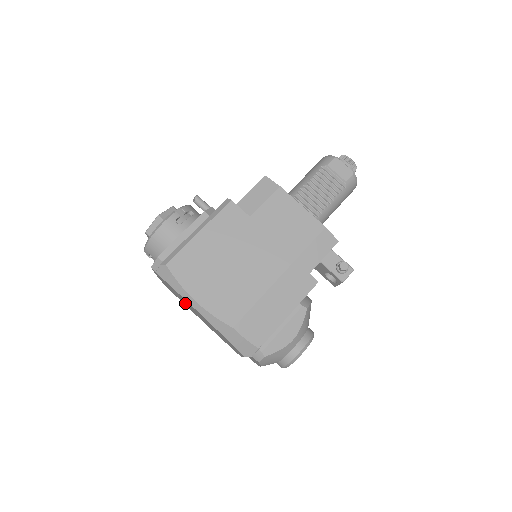
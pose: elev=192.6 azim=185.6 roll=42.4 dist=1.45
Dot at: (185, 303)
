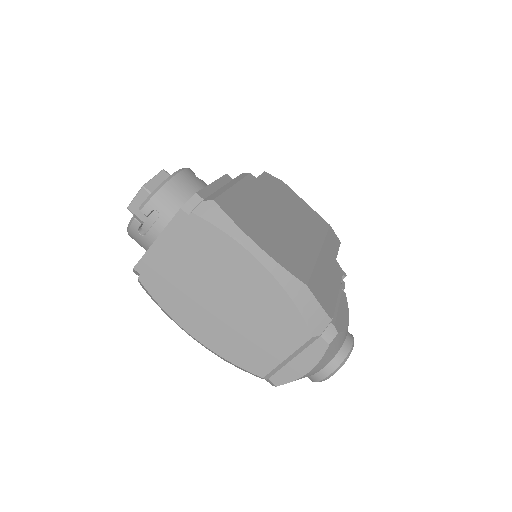
Dot at: (192, 291)
